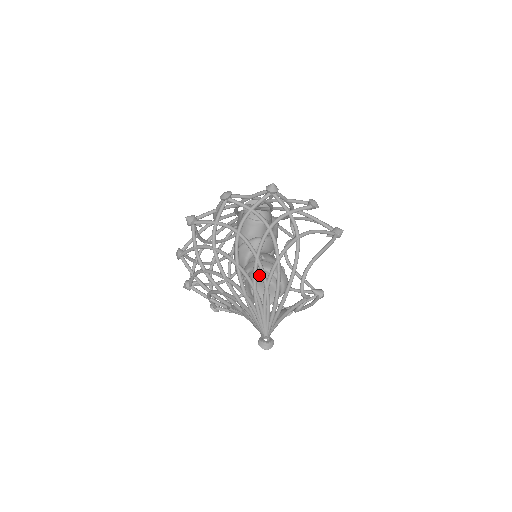
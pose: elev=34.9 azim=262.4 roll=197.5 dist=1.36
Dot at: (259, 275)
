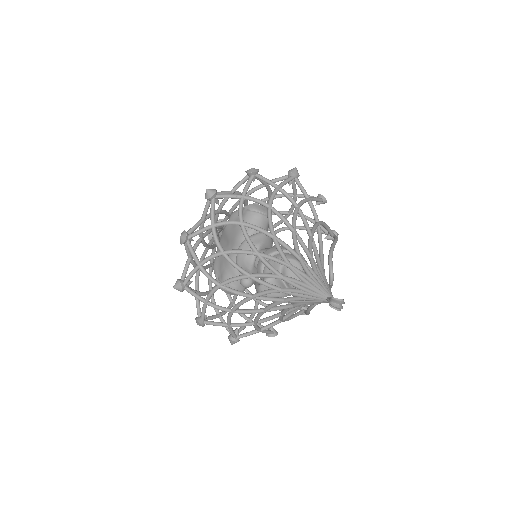
Dot at: (288, 256)
